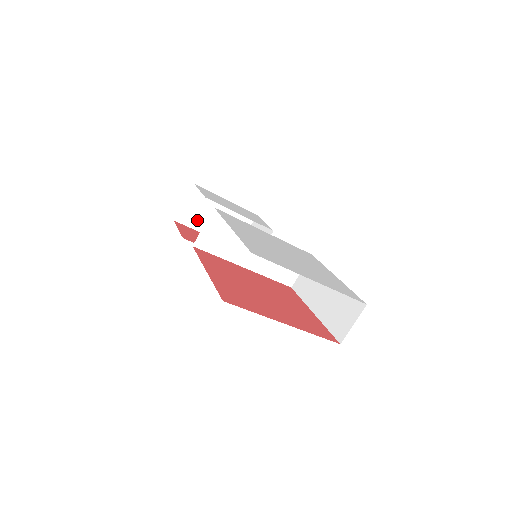
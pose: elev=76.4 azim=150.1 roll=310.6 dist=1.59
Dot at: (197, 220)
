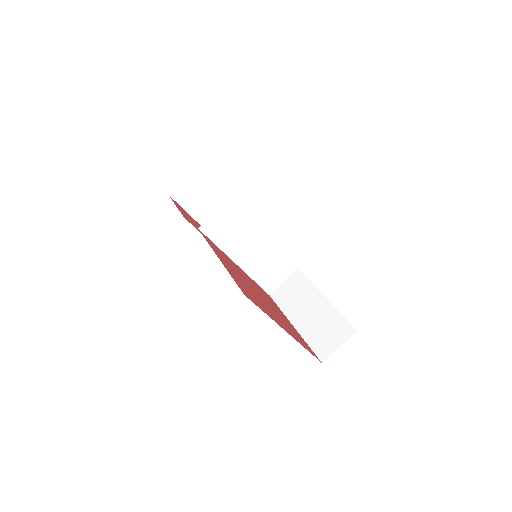
Dot at: (191, 202)
